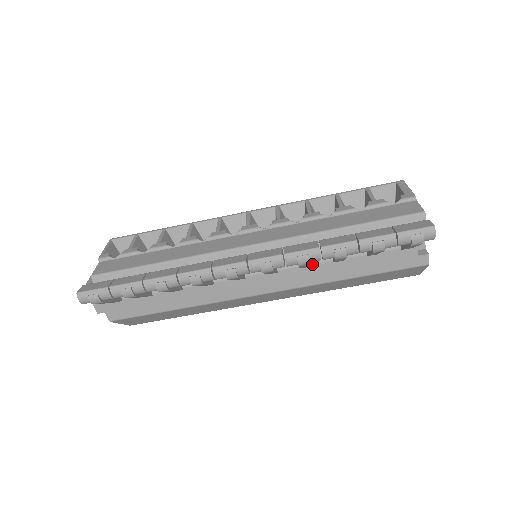
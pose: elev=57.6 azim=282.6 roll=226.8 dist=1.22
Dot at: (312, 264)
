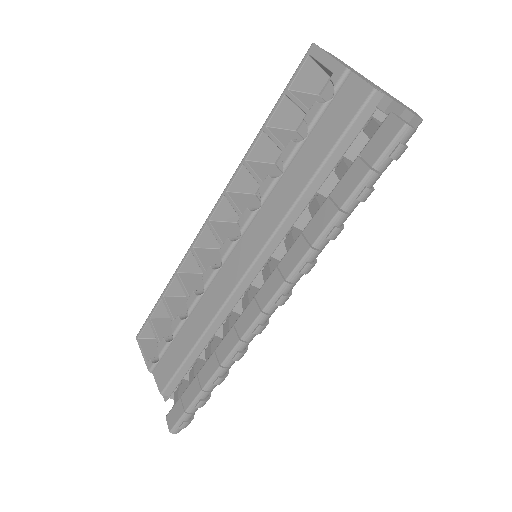
Dot at: occluded
